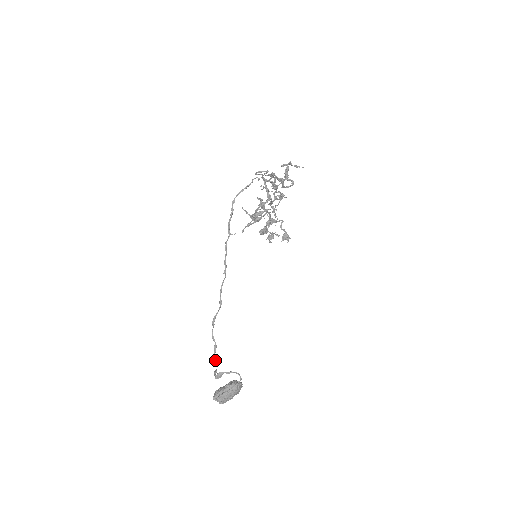
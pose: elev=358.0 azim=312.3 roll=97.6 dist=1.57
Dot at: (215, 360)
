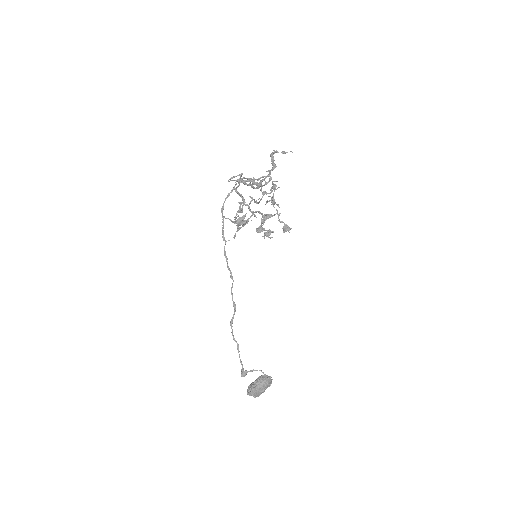
Dot at: (240, 359)
